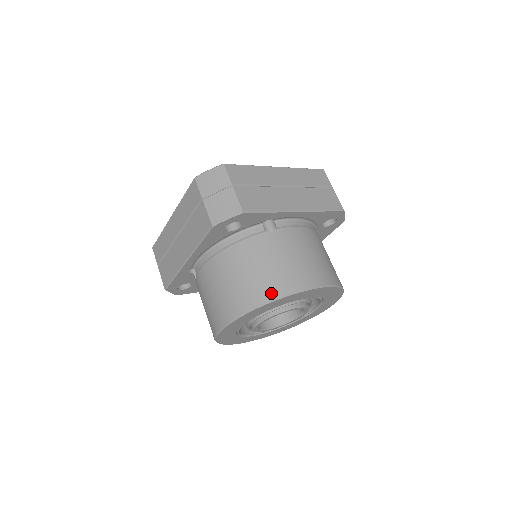
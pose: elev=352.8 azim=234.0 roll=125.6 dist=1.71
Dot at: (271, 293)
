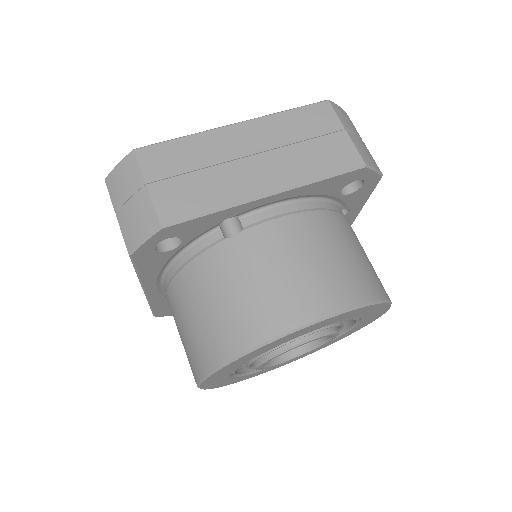
Dot at: (237, 343)
